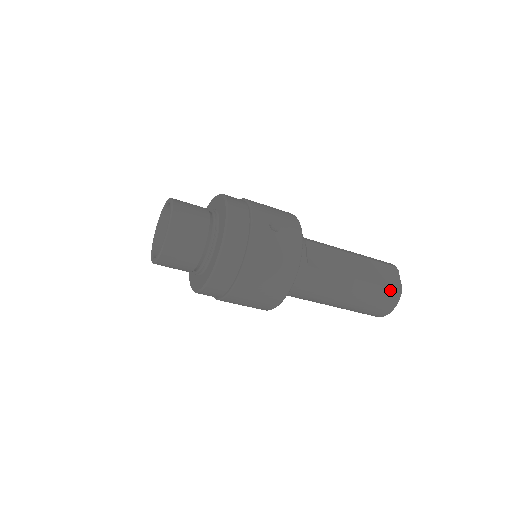
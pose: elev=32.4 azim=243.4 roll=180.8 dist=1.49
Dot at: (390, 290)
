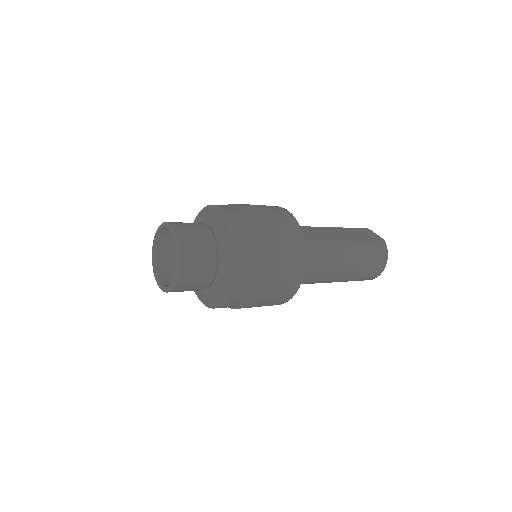
Dot at: (376, 242)
